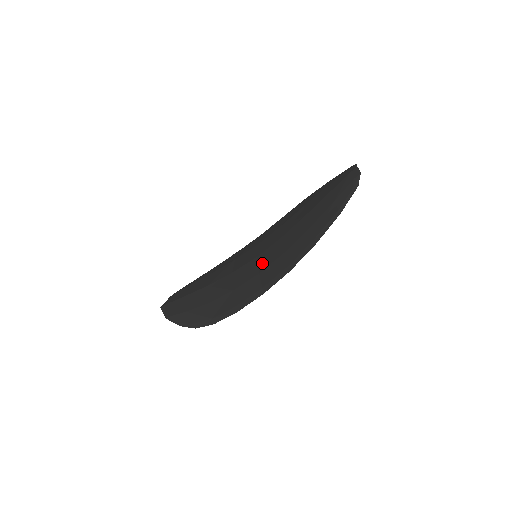
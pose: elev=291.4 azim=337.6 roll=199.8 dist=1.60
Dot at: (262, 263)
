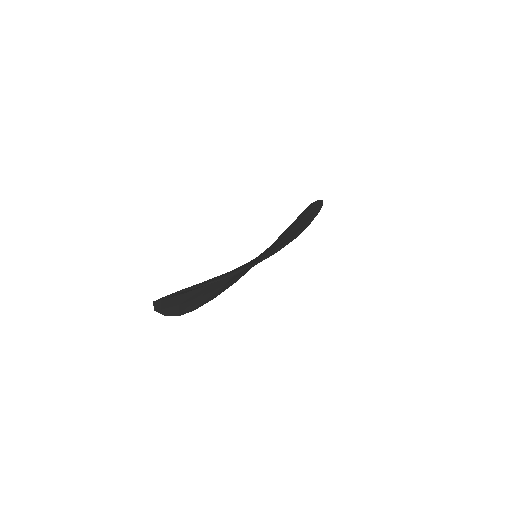
Dot at: (270, 248)
